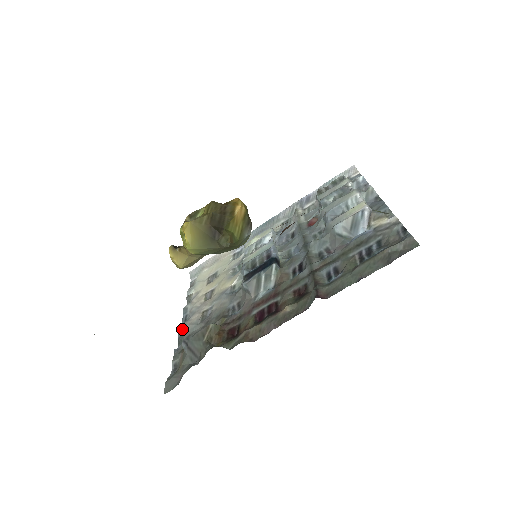
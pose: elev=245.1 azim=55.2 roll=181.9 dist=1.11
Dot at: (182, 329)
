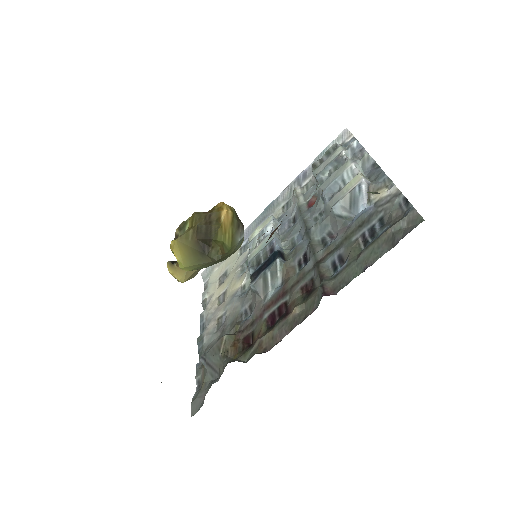
Dot at: (200, 340)
